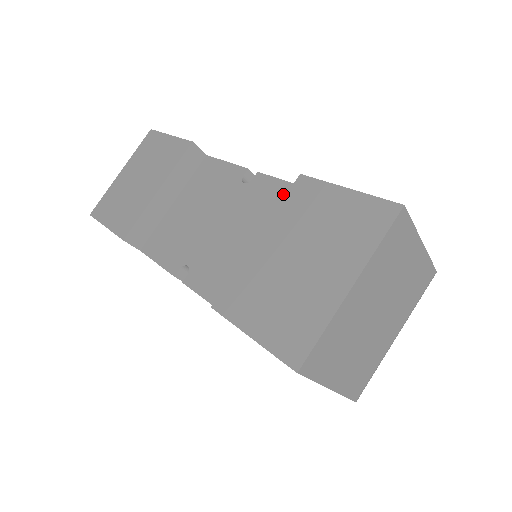
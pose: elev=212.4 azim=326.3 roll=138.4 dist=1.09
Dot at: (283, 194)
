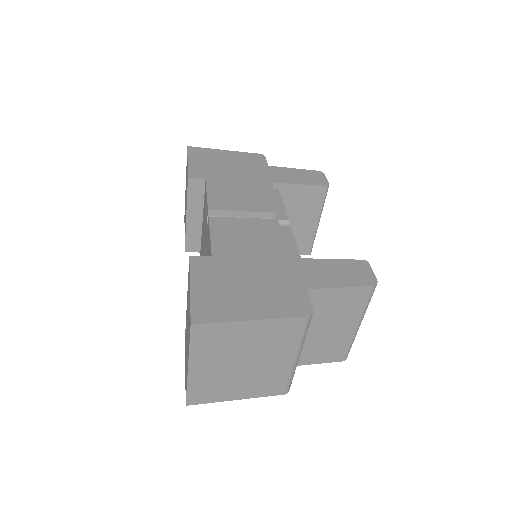
Dot at: (209, 249)
